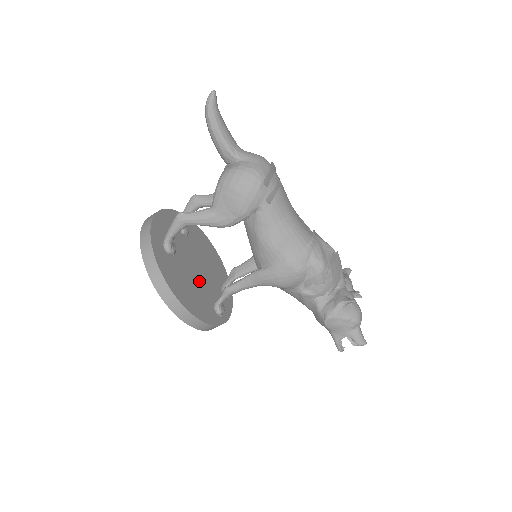
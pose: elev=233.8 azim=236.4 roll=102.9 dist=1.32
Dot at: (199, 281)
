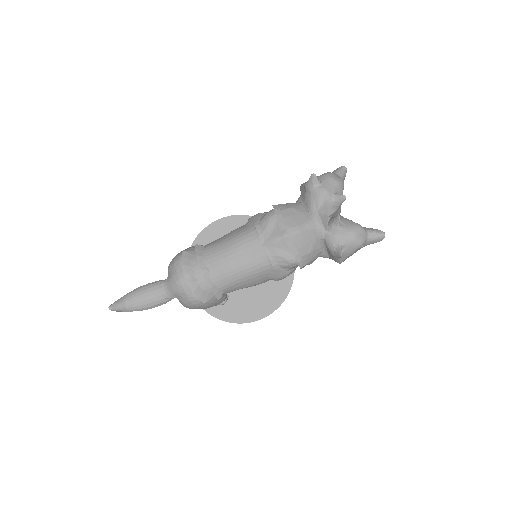
Dot at: occluded
